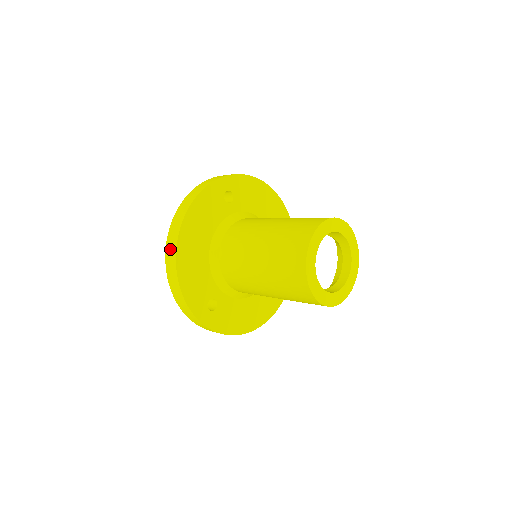
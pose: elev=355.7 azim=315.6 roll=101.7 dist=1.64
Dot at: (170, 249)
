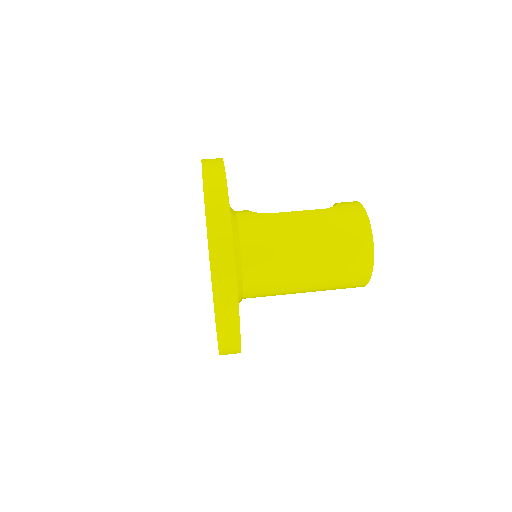
Dot at: (228, 345)
